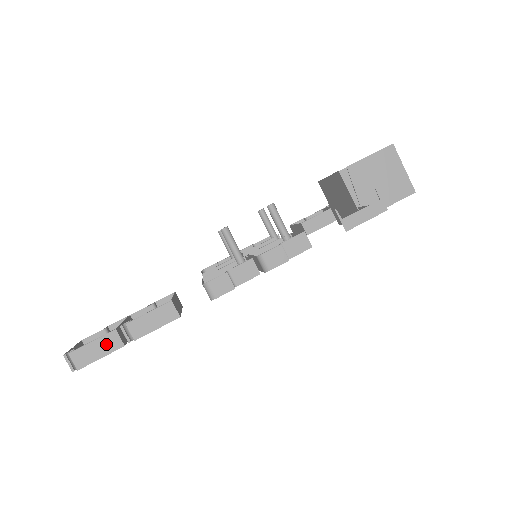
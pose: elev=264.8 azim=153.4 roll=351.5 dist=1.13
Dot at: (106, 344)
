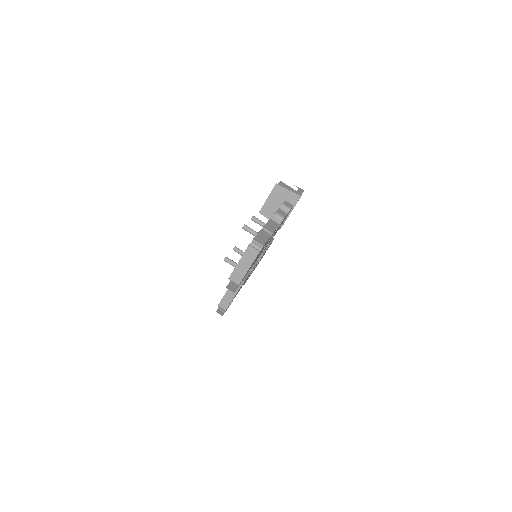
Dot at: (264, 235)
